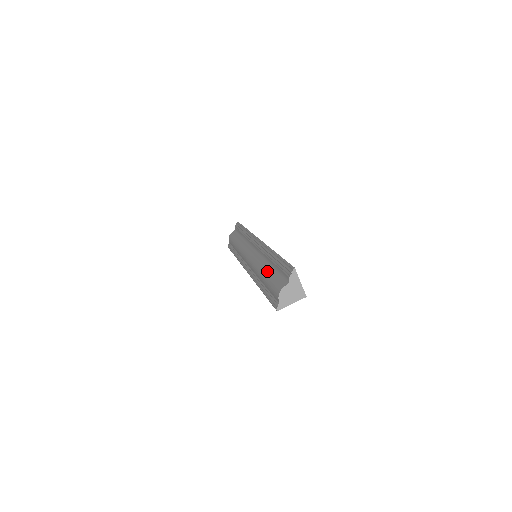
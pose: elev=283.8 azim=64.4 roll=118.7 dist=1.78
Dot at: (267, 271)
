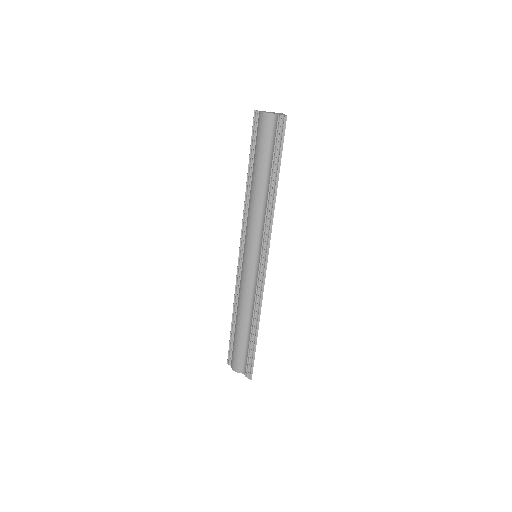
Dot at: (243, 330)
